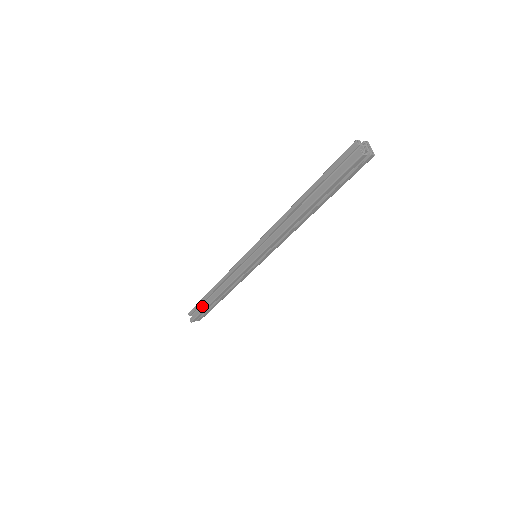
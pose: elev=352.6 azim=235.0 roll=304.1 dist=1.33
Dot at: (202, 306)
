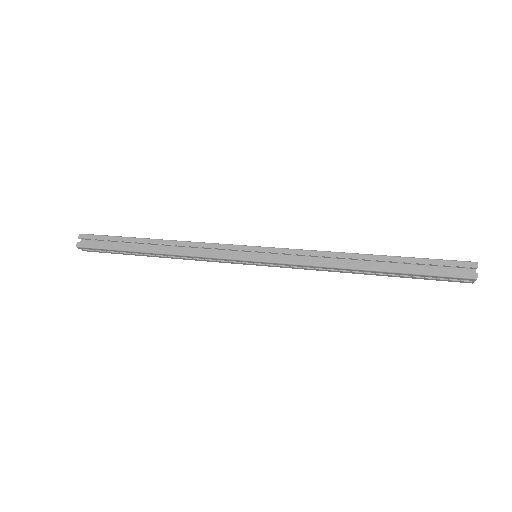
Dot at: (113, 242)
